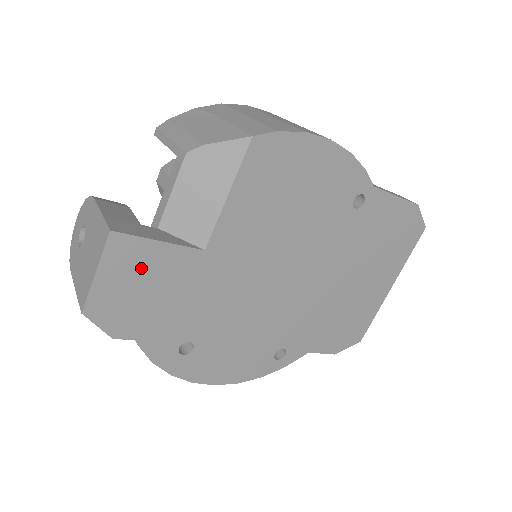
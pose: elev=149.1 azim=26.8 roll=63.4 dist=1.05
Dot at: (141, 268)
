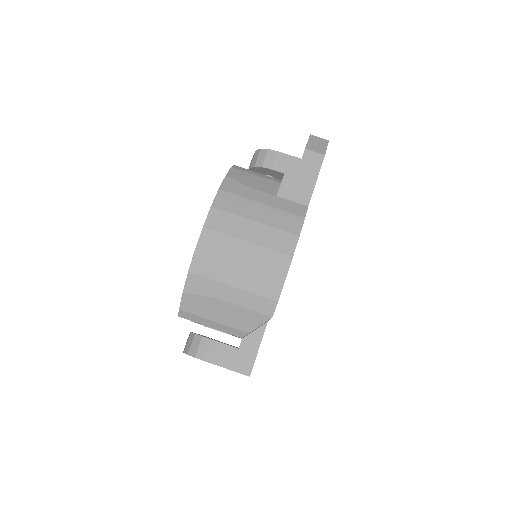
Dot at: occluded
